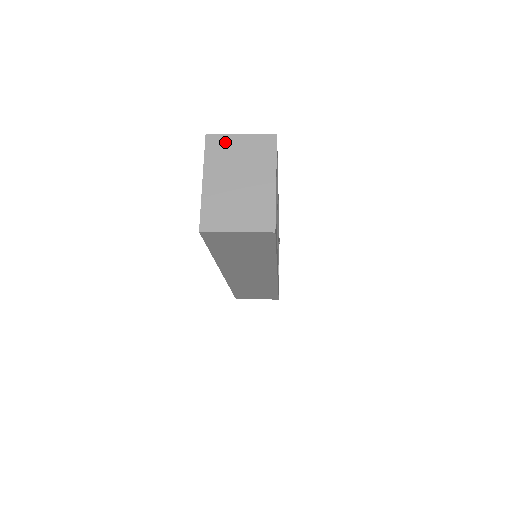
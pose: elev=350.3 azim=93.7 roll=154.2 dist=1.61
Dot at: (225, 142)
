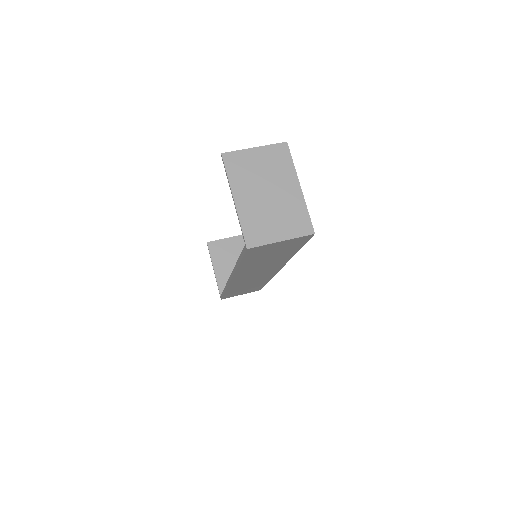
Dot at: (242, 158)
